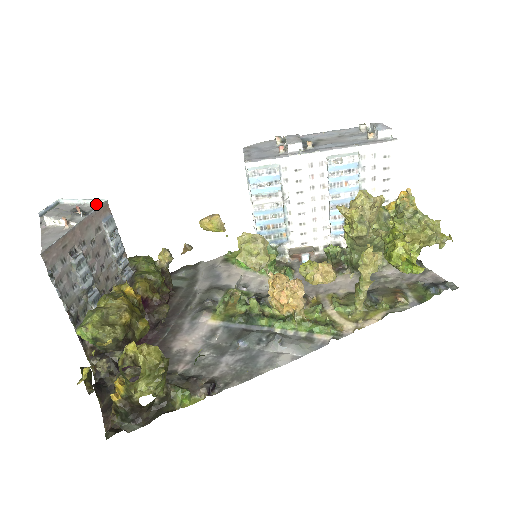
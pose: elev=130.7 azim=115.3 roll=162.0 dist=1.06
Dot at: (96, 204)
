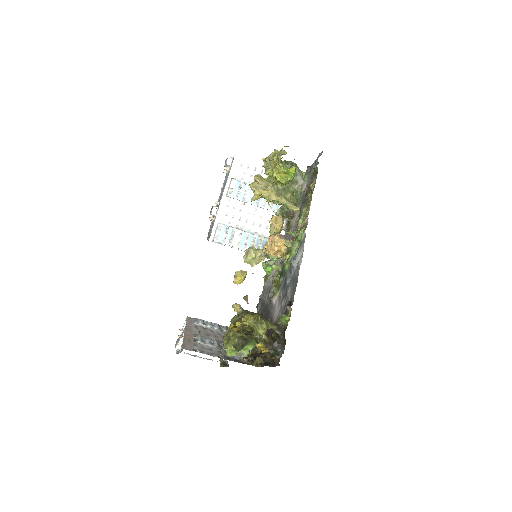
Dot at: occluded
